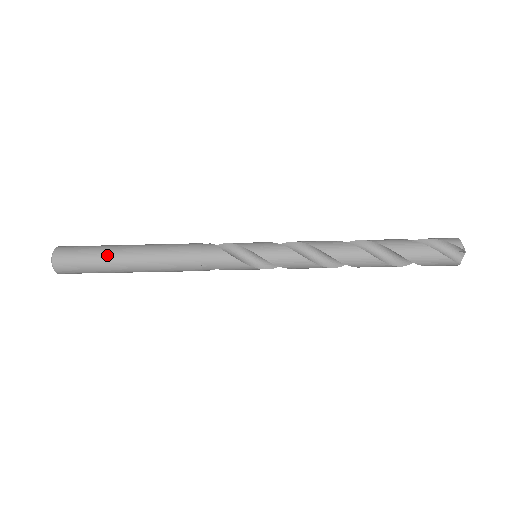
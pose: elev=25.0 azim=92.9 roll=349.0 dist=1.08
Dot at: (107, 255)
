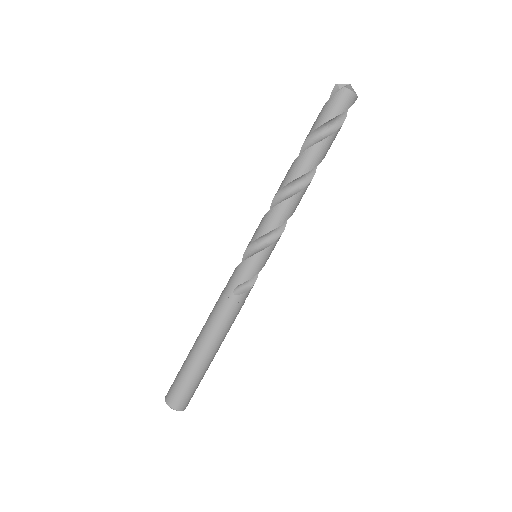
Dot at: (186, 358)
